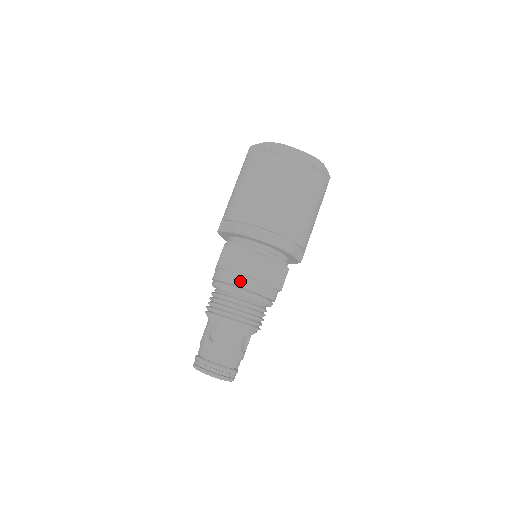
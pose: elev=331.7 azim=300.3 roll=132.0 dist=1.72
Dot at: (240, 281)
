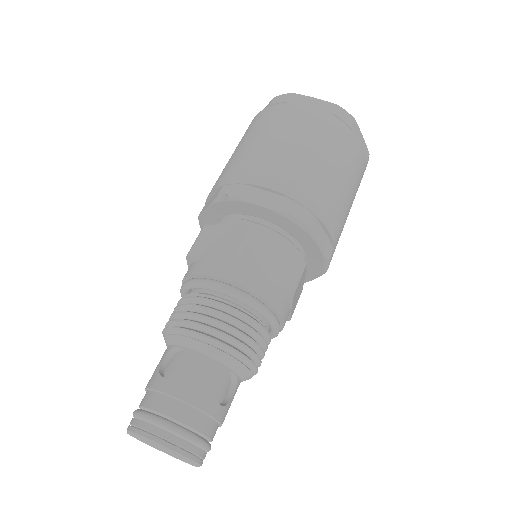
Dot at: (219, 269)
